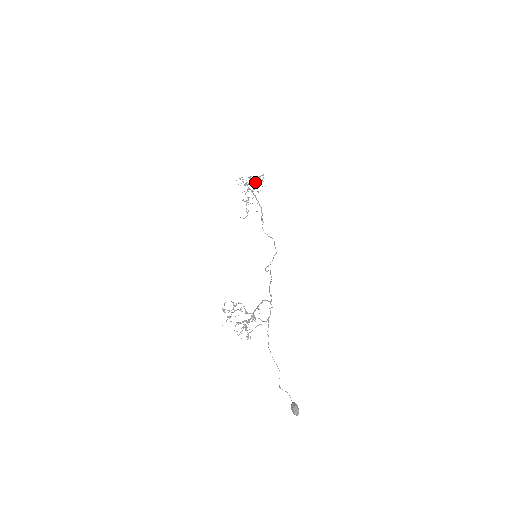
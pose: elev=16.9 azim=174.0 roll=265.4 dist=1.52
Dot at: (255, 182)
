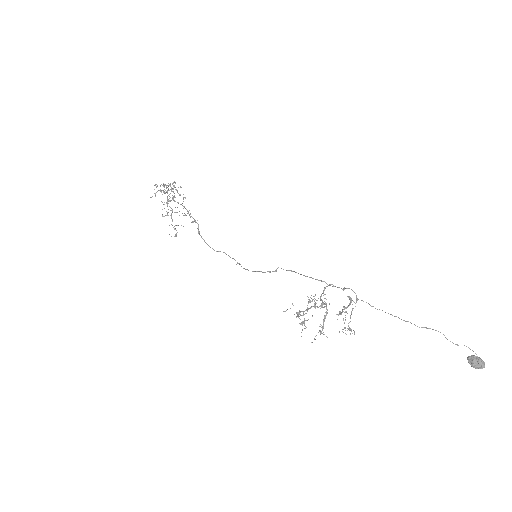
Dot at: (171, 190)
